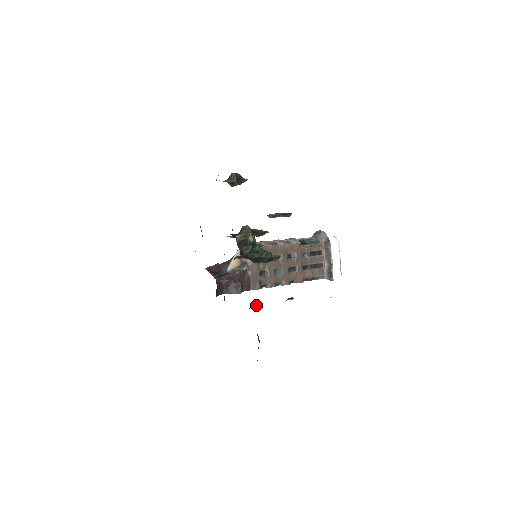
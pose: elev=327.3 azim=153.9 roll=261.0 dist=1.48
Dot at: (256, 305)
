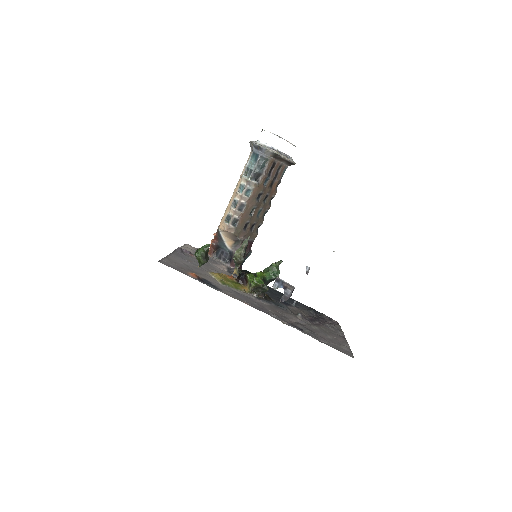
Dot at: occluded
